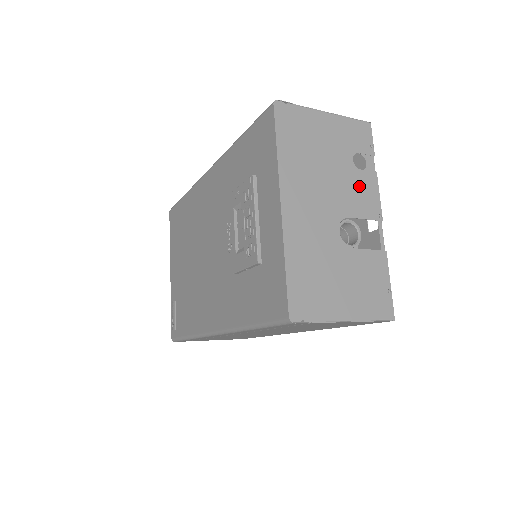
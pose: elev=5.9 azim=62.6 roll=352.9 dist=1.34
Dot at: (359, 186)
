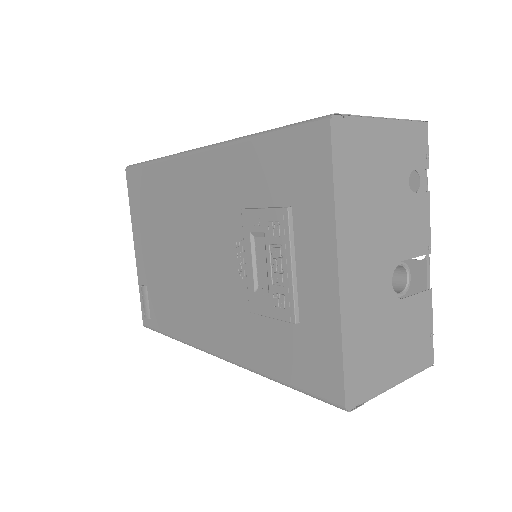
Dot at: (413, 216)
